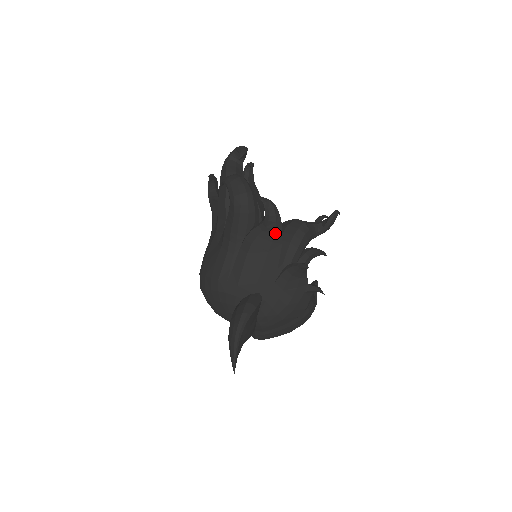
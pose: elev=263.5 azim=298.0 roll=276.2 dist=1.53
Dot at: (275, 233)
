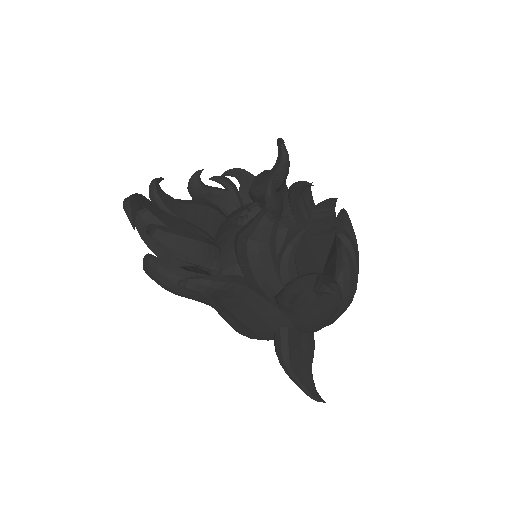
Dot at: (229, 291)
